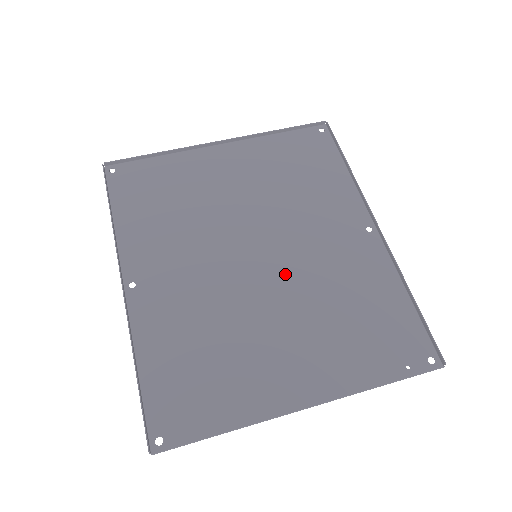
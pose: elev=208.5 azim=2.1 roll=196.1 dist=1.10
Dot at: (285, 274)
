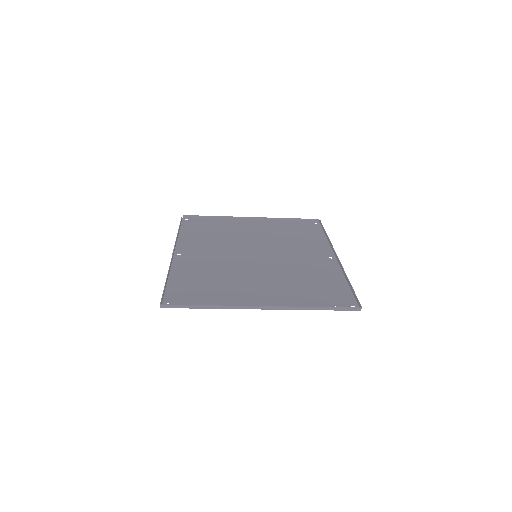
Dot at: (271, 264)
